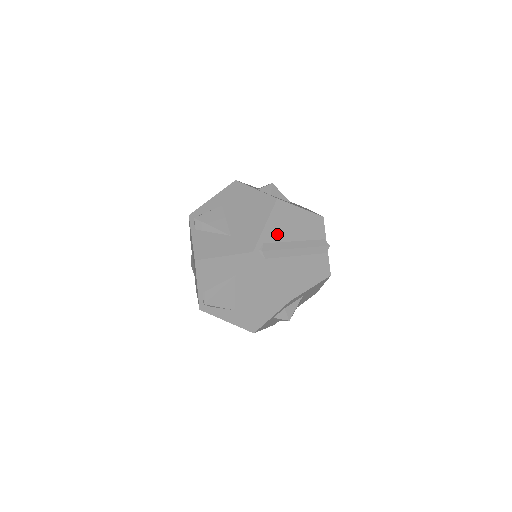
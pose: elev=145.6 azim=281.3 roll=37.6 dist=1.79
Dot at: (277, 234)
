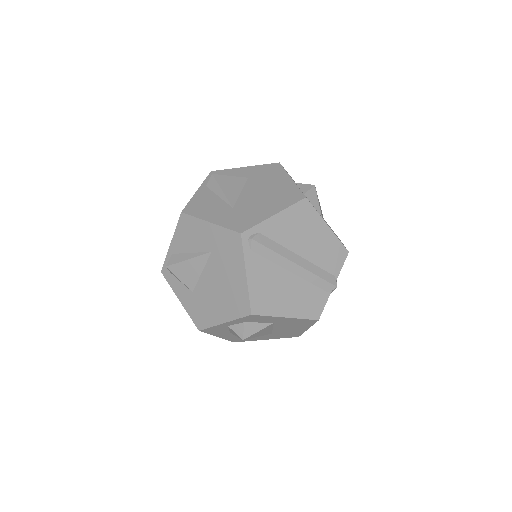
Dot at: (282, 234)
